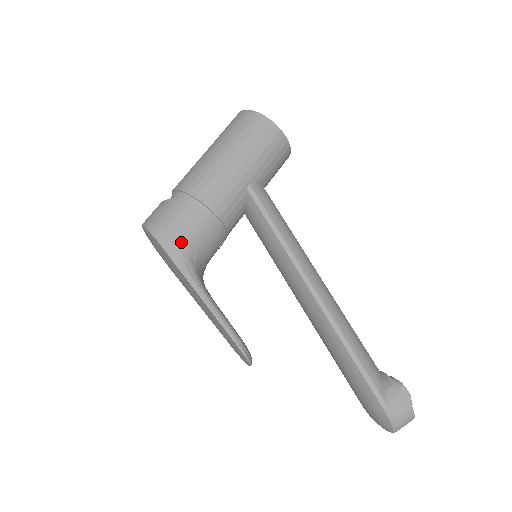
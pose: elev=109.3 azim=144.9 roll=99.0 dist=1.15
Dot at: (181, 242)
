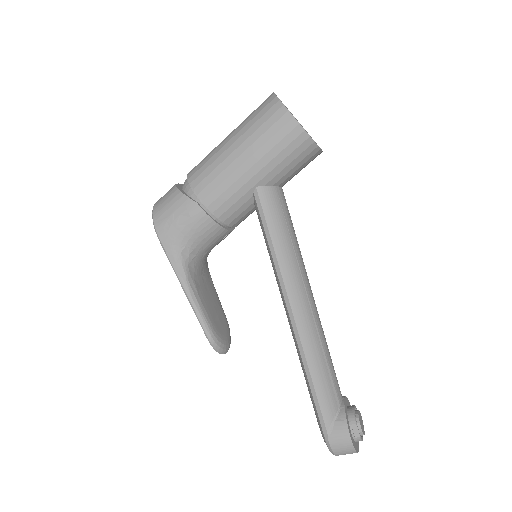
Dot at: (175, 237)
